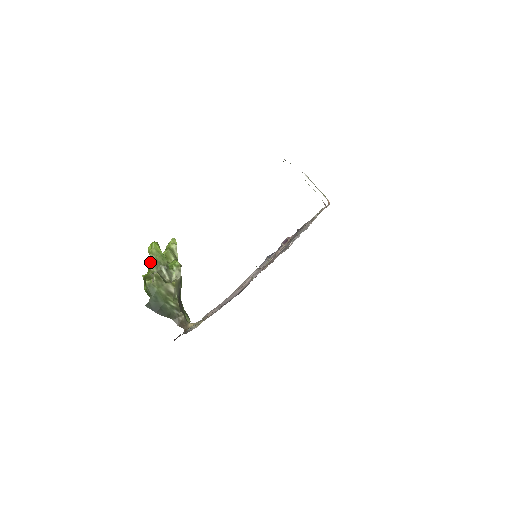
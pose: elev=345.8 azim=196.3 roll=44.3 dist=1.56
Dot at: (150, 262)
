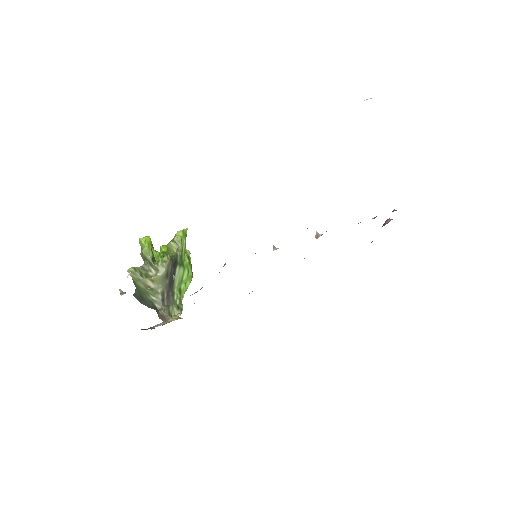
Dot at: (141, 255)
